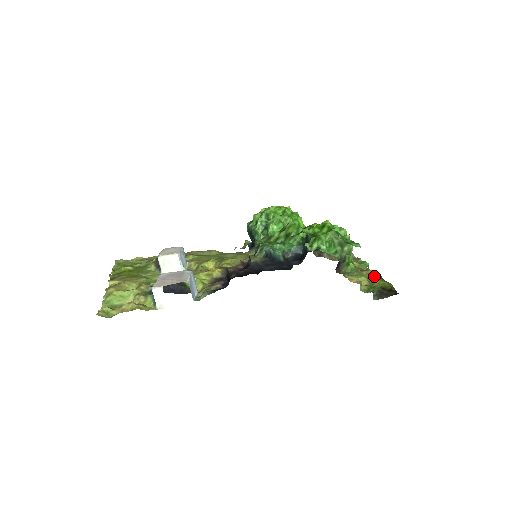
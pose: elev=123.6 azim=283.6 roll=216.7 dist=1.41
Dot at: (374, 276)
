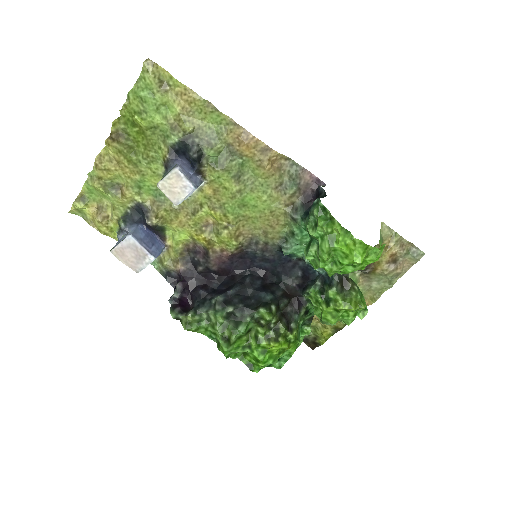
Dot at: (334, 327)
